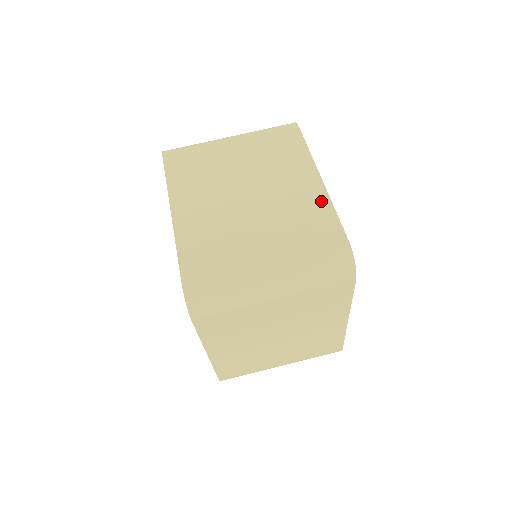
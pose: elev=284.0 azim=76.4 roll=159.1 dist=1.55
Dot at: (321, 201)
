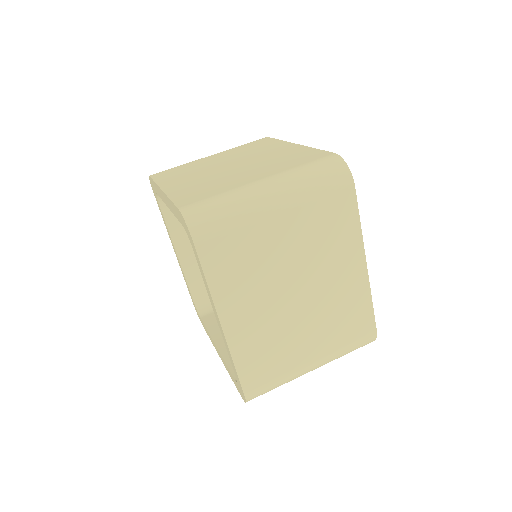
Dot at: (301, 149)
